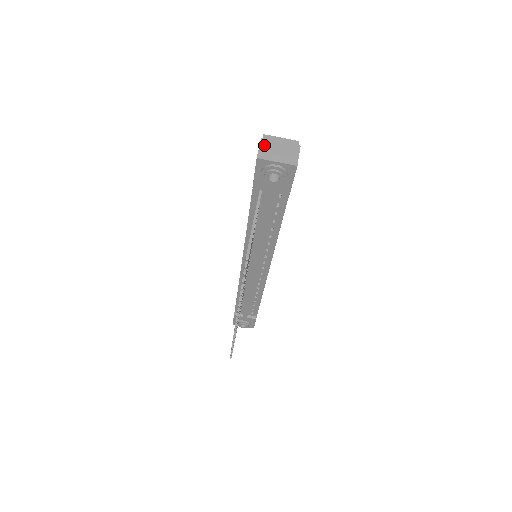
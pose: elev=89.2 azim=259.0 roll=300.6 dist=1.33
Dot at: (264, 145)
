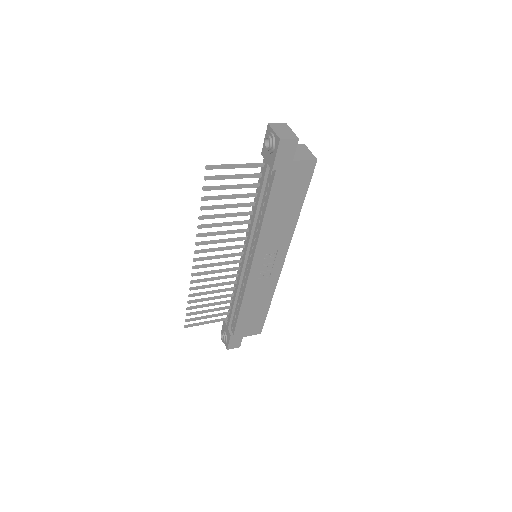
Dot at: (282, 125)
